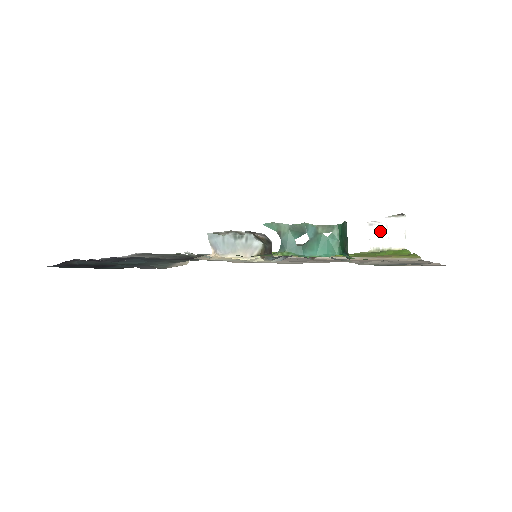
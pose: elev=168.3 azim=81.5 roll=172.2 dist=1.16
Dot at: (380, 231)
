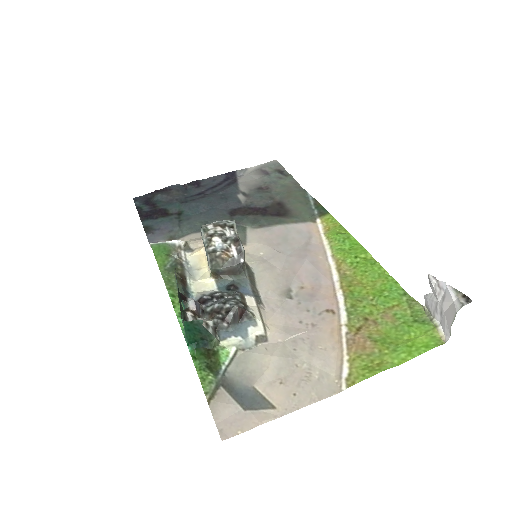
Dot at: (436, 296)
